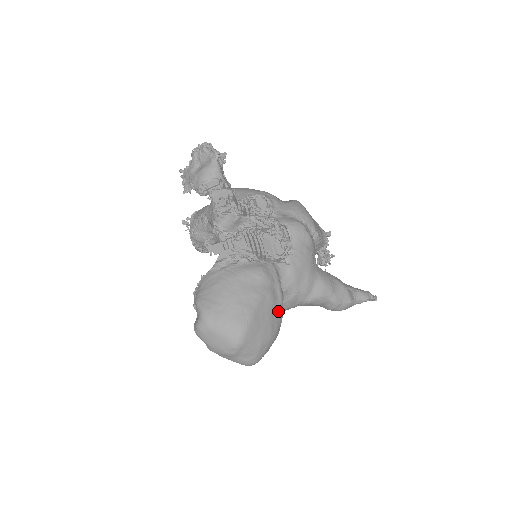
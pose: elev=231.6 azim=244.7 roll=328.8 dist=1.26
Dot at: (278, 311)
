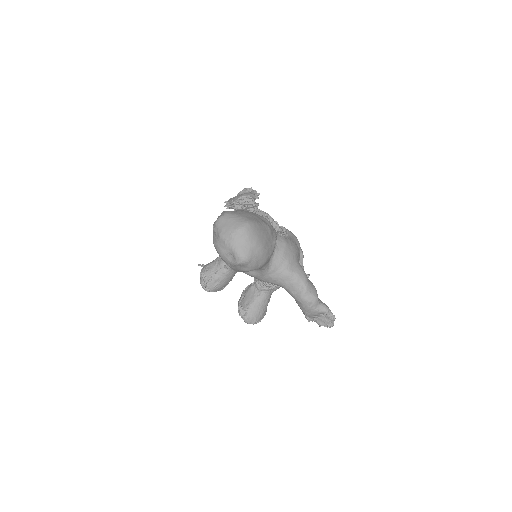
Dot at: (271, 243)
